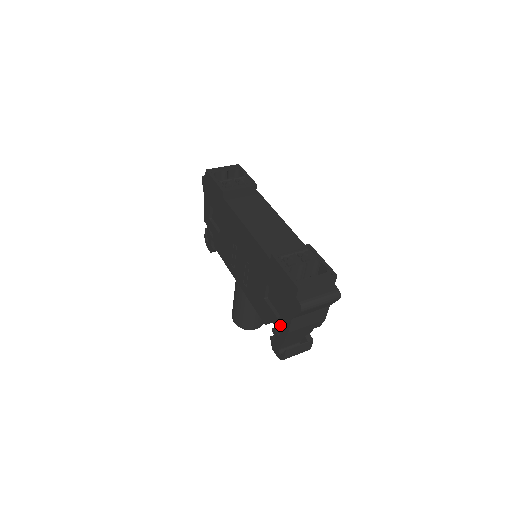
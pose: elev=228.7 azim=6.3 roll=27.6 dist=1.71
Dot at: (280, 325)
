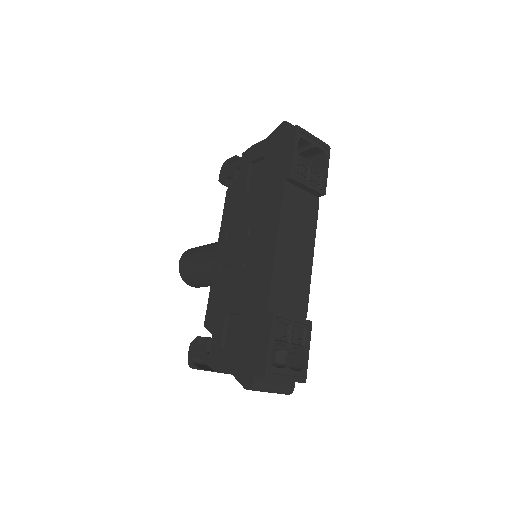
Dot at: (217, 354)
